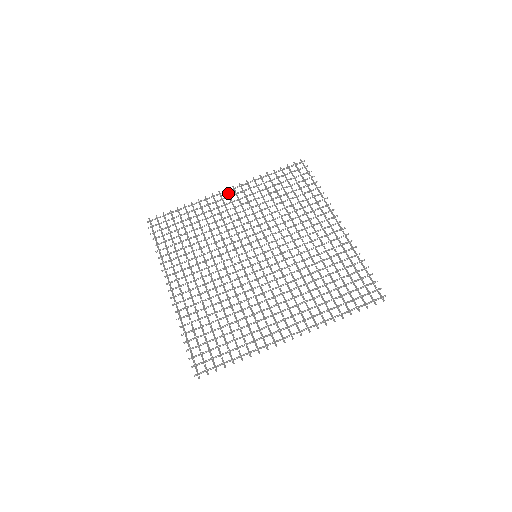
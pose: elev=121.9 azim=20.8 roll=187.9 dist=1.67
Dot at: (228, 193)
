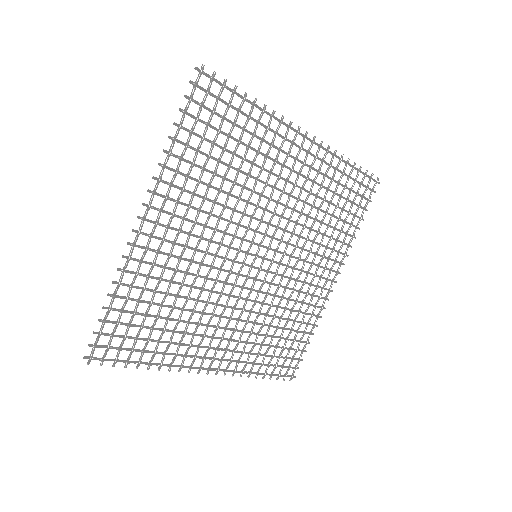
Dot at: occluded
